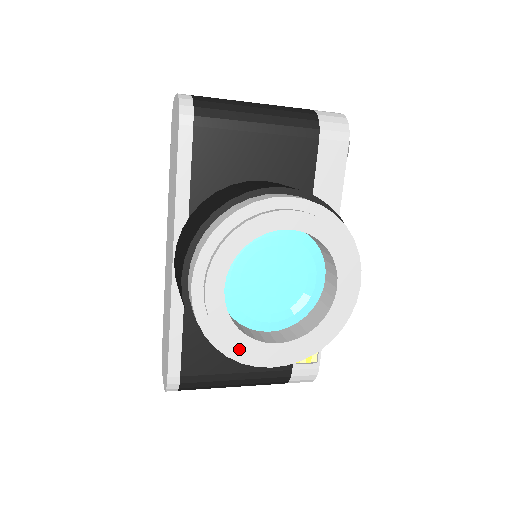
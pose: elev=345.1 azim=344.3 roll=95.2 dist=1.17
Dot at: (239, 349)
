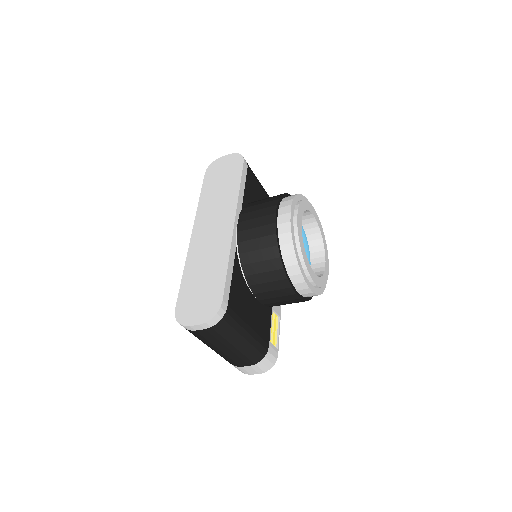
Dot at: (305, 261)
